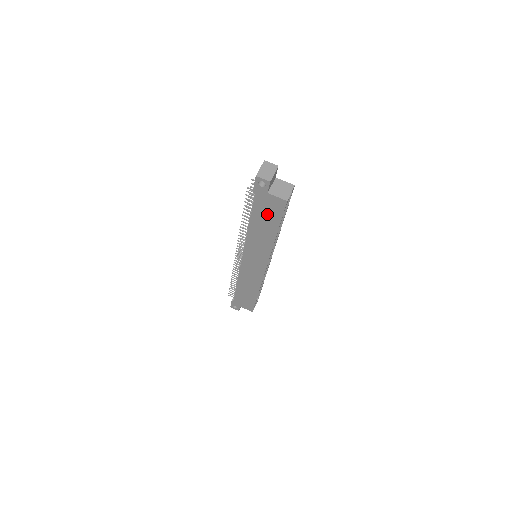
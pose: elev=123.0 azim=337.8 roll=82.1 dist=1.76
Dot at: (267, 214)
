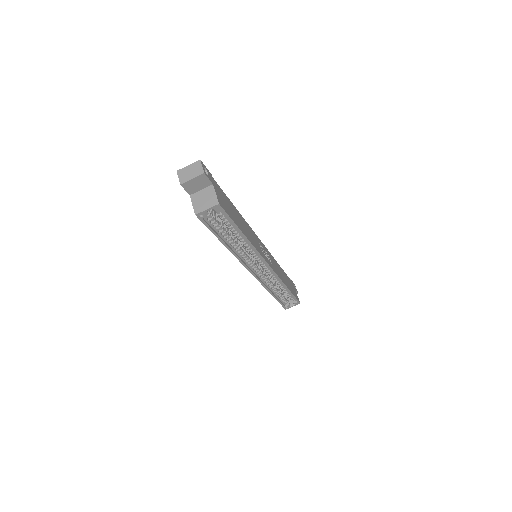
Dot at: occluded
